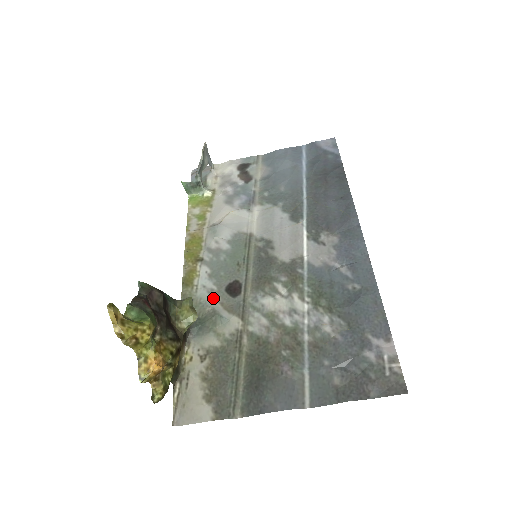
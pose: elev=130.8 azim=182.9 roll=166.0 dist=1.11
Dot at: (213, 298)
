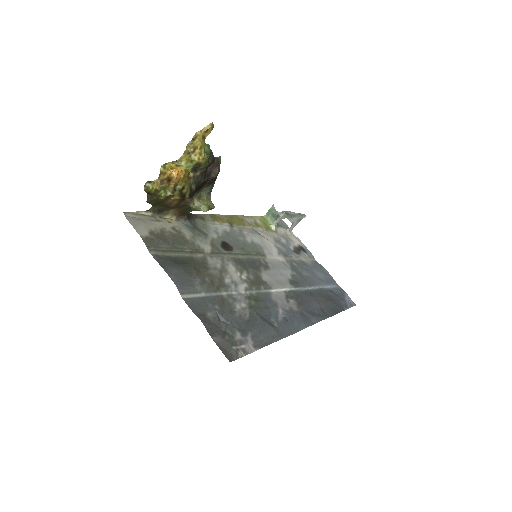
Dot at: (214, 234)
